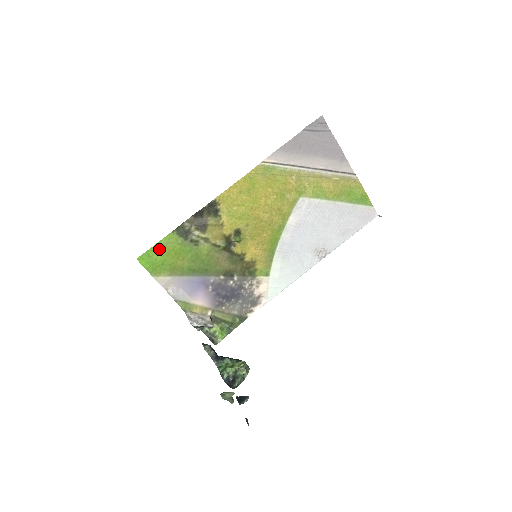
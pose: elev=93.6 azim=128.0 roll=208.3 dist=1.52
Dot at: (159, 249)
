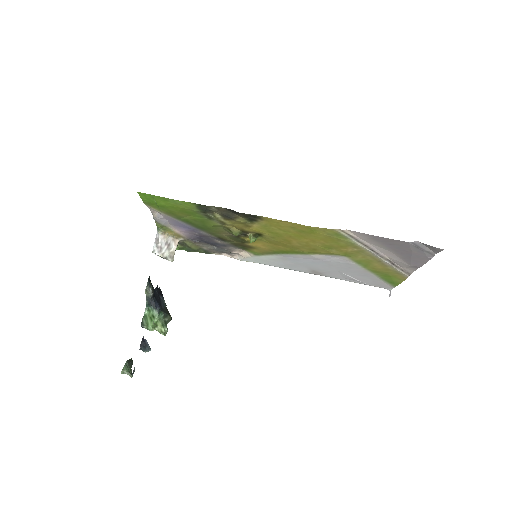
Dot at: (168, 201)
